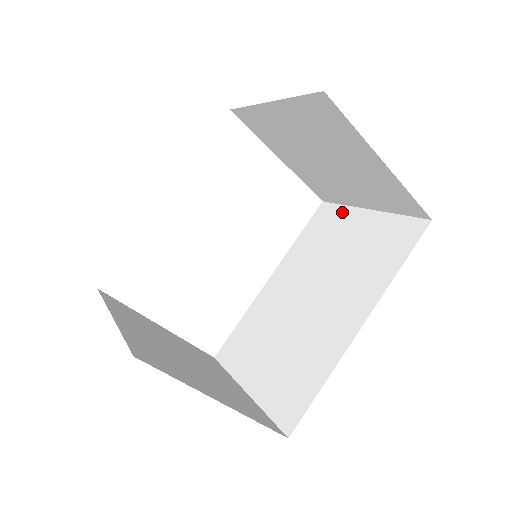
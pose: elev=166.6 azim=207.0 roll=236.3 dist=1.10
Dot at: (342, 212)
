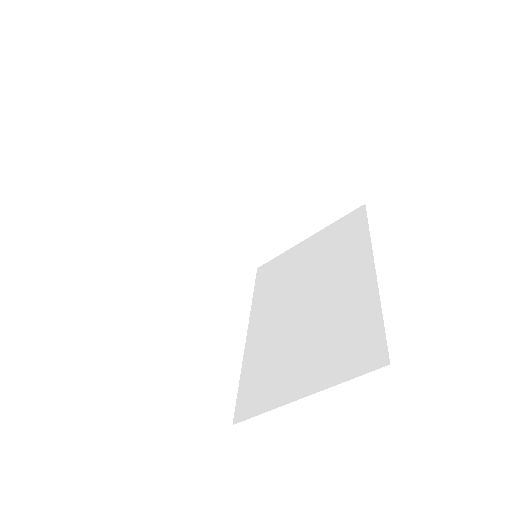
Dot at: (284, 256)
